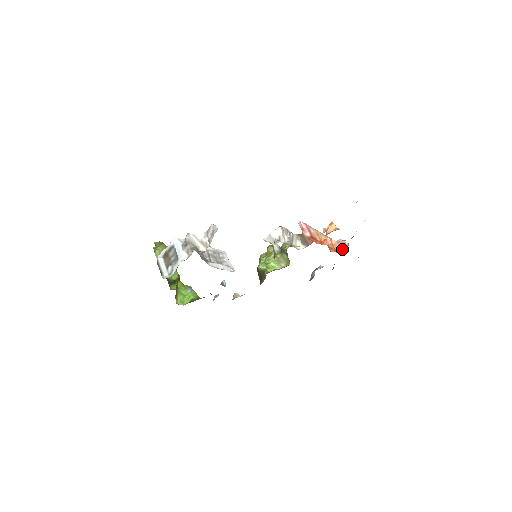
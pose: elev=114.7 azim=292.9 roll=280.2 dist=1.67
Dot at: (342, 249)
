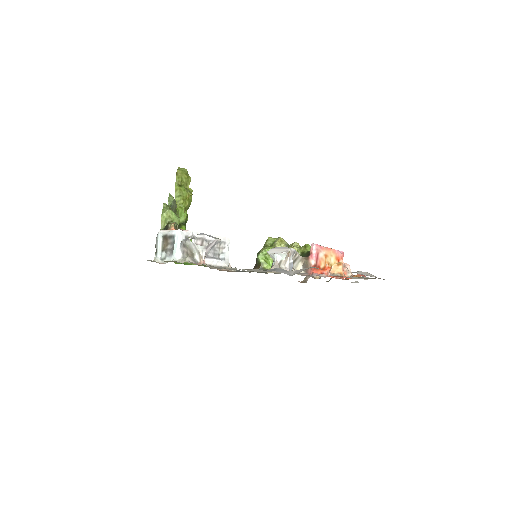
Dot at: occluded
